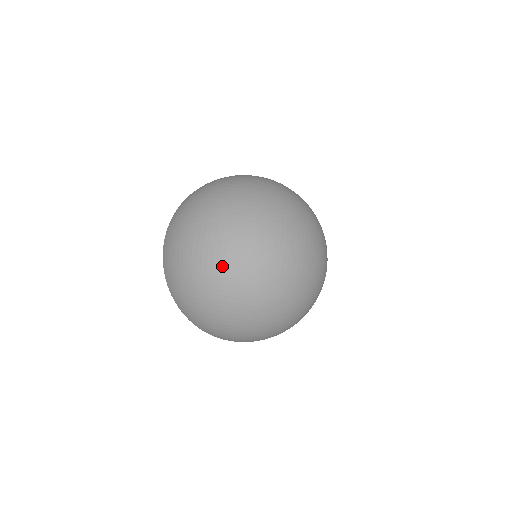
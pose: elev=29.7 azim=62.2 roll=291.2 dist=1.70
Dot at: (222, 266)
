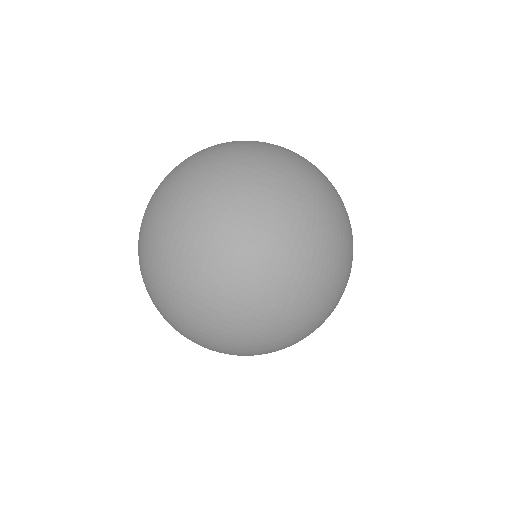
Dot at: (194, 278)
